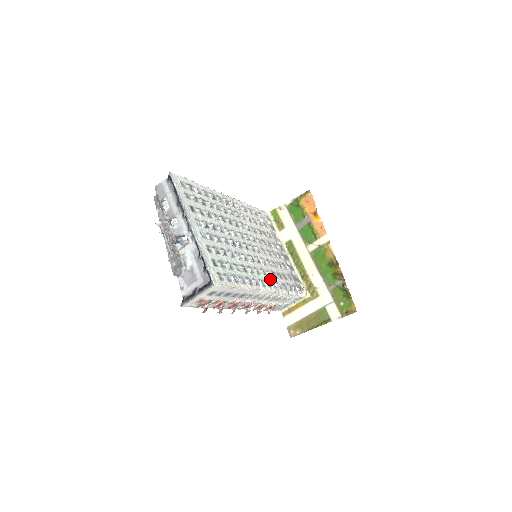
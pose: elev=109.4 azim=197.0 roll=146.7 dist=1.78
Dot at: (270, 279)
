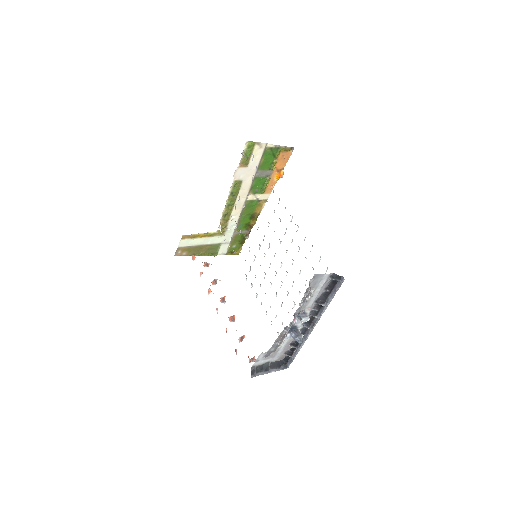
Dot at: occluded
